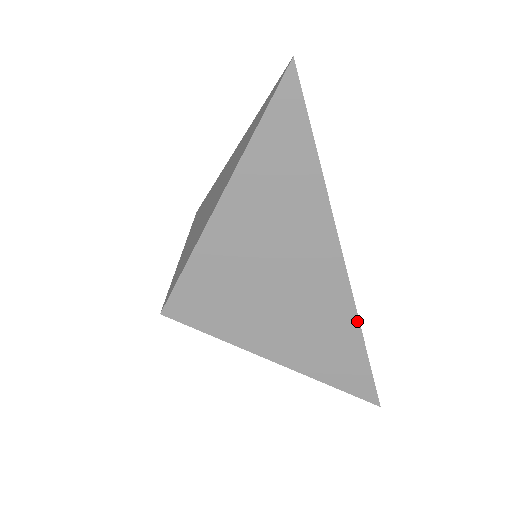
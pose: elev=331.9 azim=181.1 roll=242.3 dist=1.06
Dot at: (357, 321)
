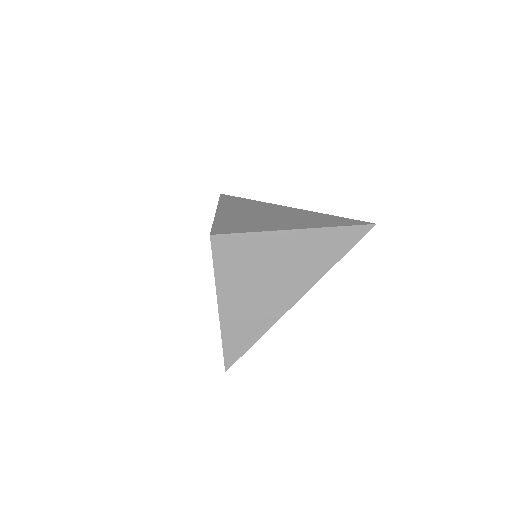
Dot at: (270, 327)
